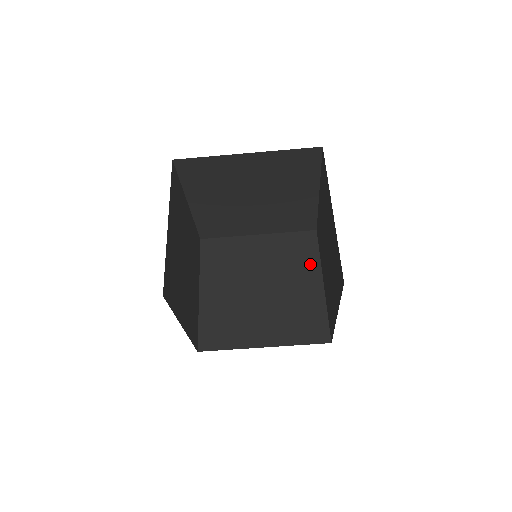
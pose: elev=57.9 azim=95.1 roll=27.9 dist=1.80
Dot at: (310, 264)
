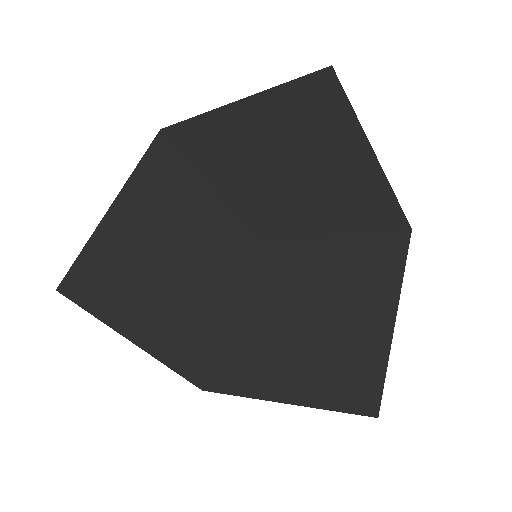
Dot at: (344, 135)
